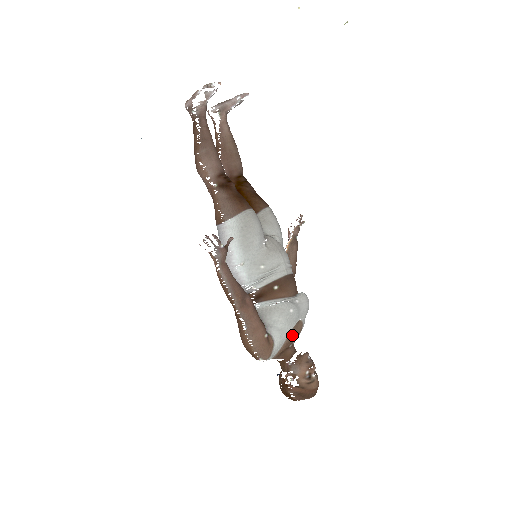
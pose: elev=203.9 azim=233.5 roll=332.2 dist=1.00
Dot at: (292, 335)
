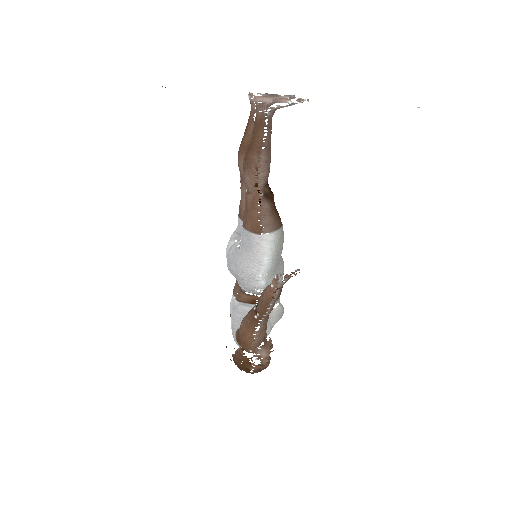
Dot at: occluded
